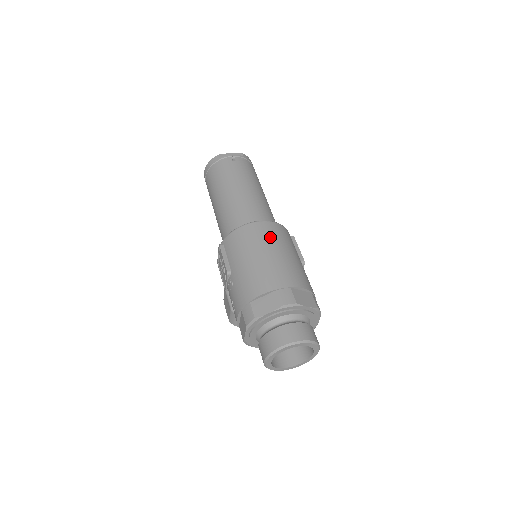
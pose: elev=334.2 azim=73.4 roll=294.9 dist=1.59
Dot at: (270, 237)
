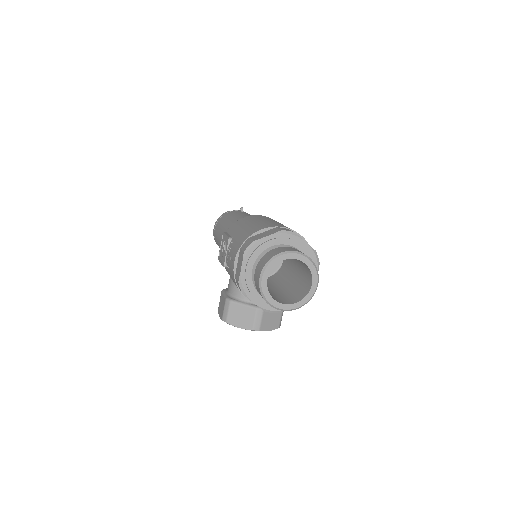
Dot at: (271, 219)
